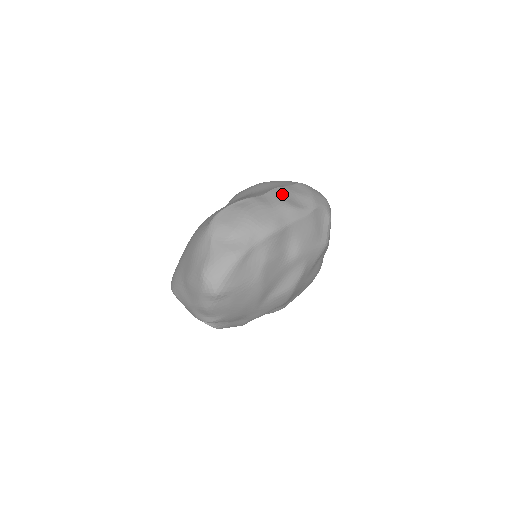
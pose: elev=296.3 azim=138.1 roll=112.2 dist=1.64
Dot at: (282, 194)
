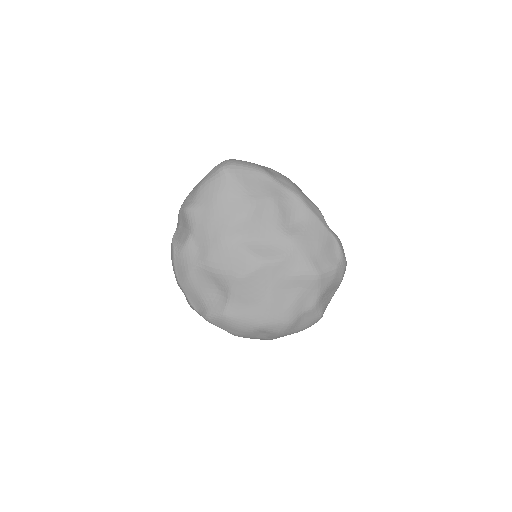
Dot at: occluded
